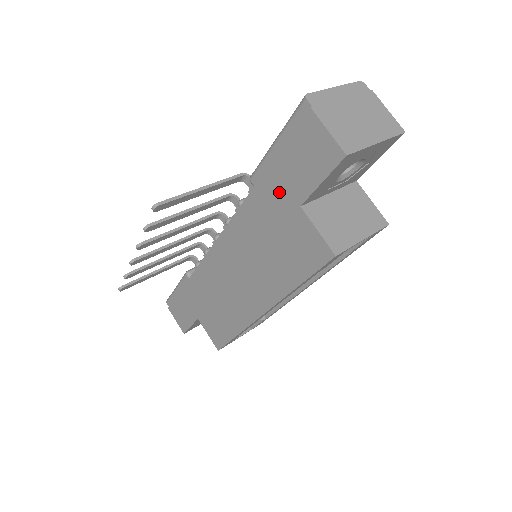
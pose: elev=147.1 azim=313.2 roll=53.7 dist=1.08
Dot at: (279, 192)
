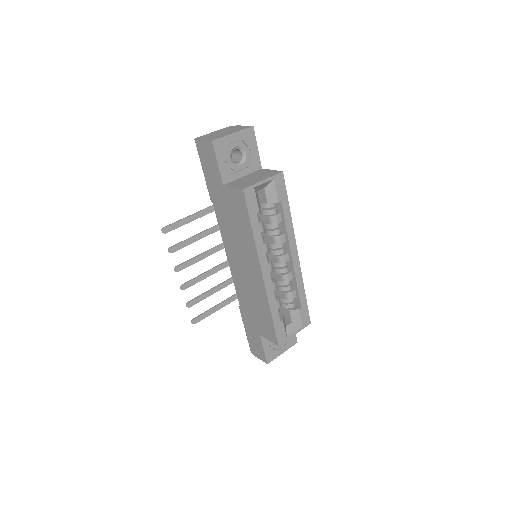
Dot at: (216, 190)
